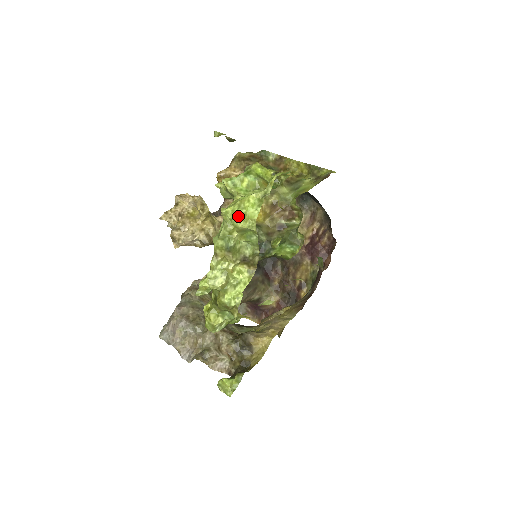
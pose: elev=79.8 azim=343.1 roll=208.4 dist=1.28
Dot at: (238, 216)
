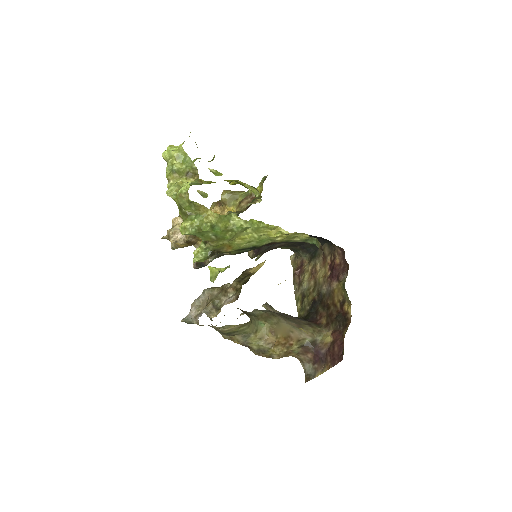
Dot at: (171, 151)
